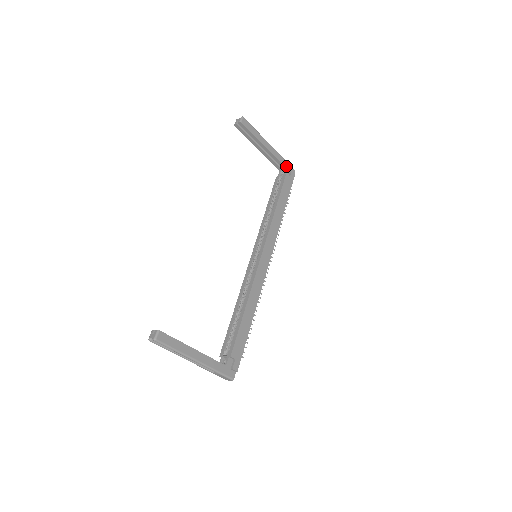
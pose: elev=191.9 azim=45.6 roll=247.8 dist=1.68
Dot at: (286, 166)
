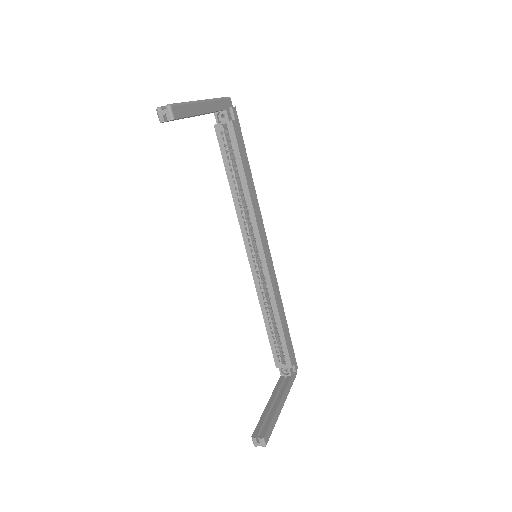
Dot at: (224, 107)
